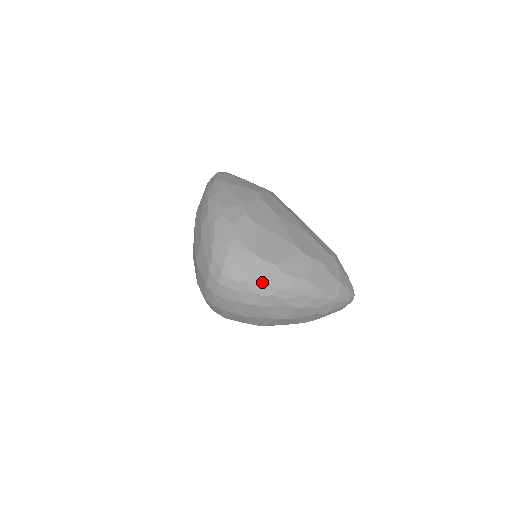
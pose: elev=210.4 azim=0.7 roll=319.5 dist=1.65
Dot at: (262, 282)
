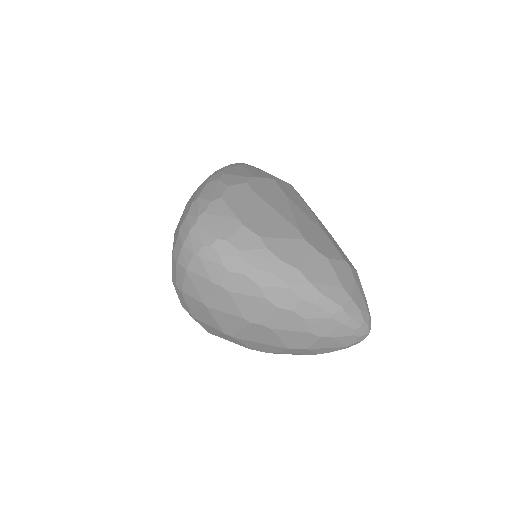
Dot at: (235, 252)
